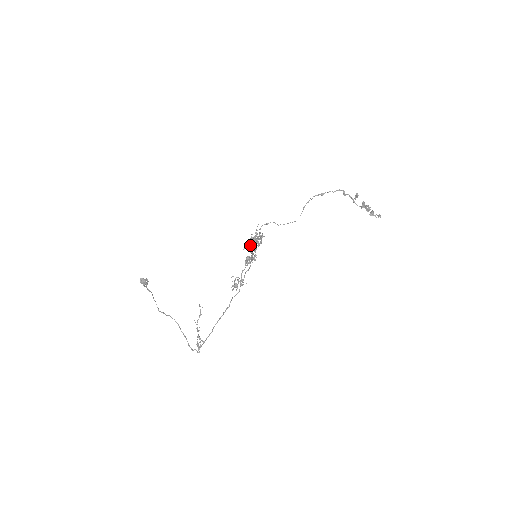
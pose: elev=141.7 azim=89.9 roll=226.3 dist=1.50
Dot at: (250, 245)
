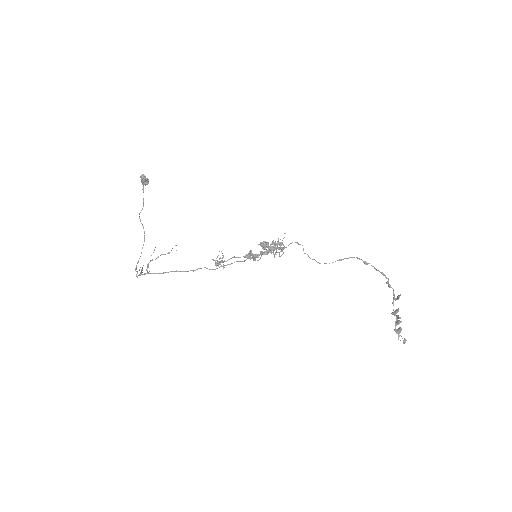
Dot at: (265, 245)
